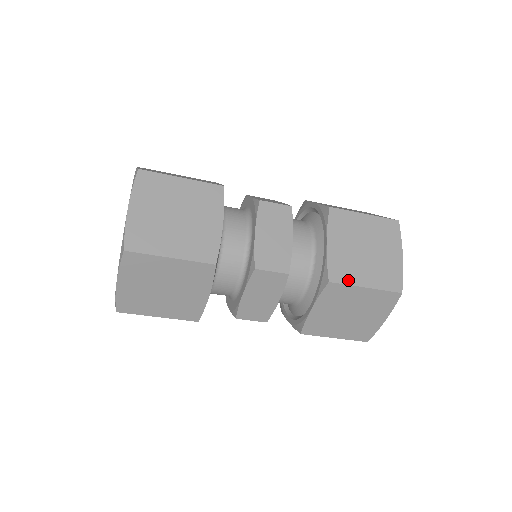
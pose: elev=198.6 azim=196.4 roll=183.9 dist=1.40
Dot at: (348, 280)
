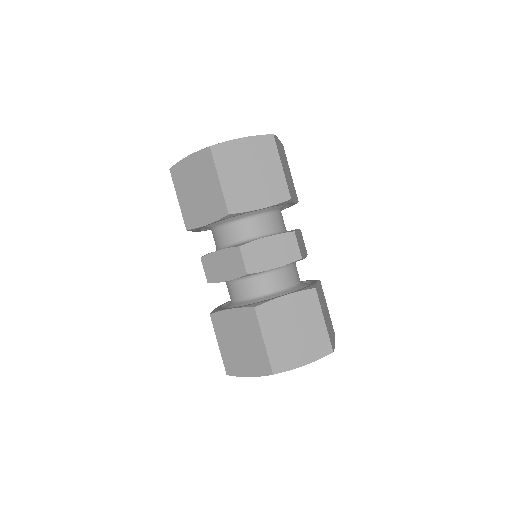
Dot at: (320, 303)
